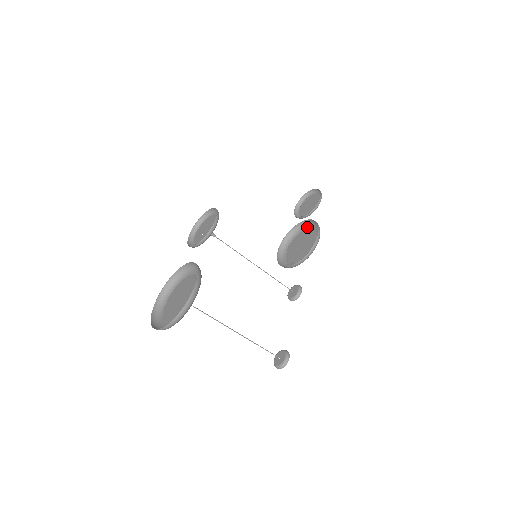
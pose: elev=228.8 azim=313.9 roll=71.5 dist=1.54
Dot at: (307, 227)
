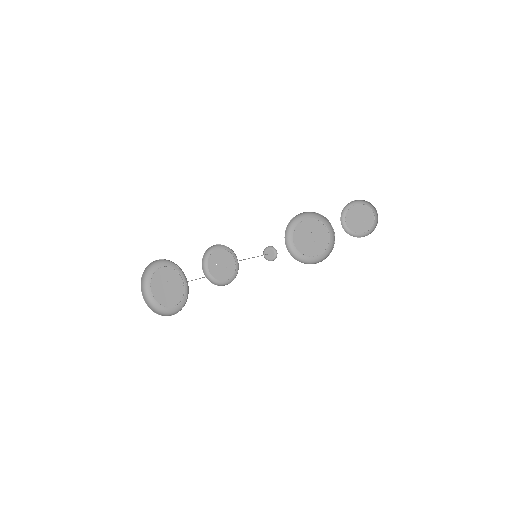
Dot at: (332, 233)
